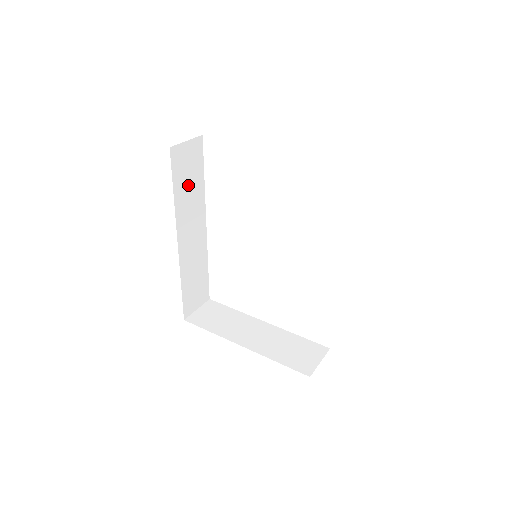
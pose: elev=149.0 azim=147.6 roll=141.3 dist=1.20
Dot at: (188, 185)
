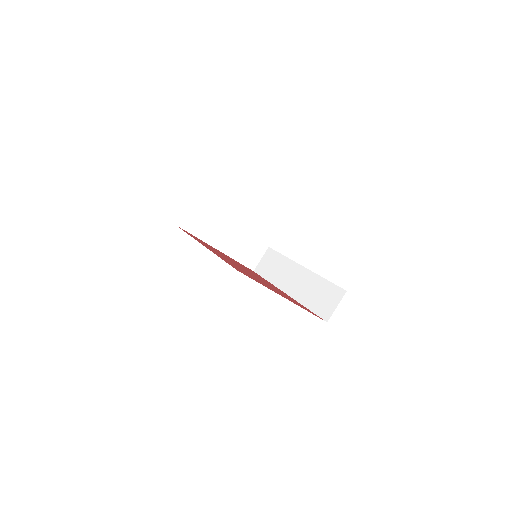
Dot at: occluded
